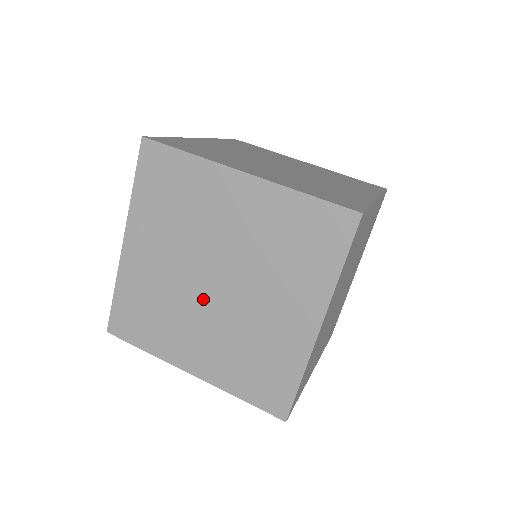
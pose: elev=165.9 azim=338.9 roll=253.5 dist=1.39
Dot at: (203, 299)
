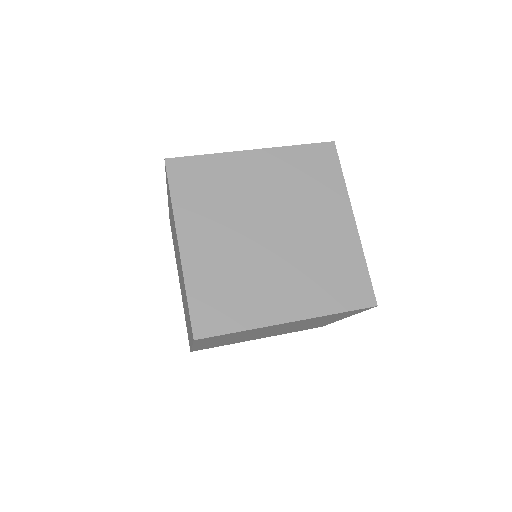
Dot at: (178, 266)
